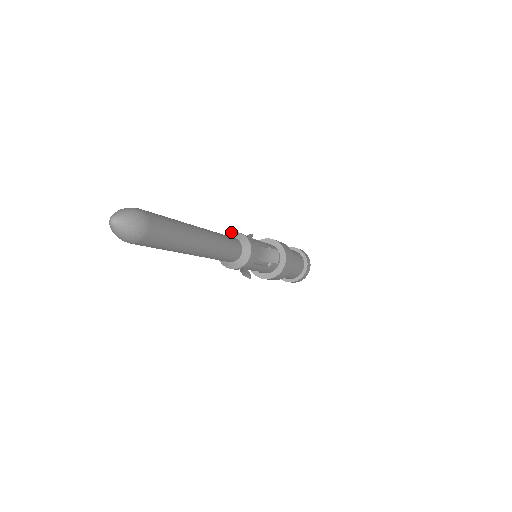
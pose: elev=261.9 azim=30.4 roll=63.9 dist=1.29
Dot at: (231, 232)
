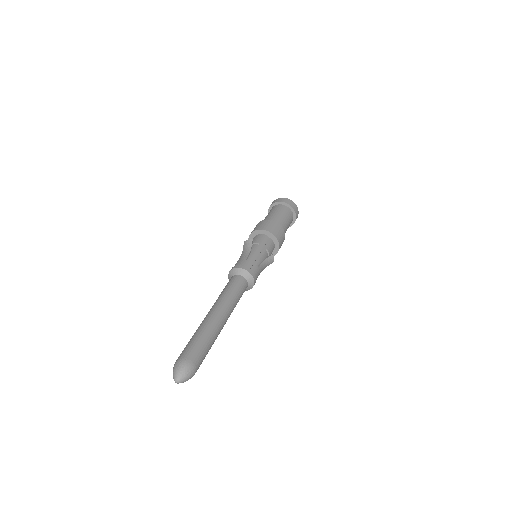
Dot at: (238, 267)
